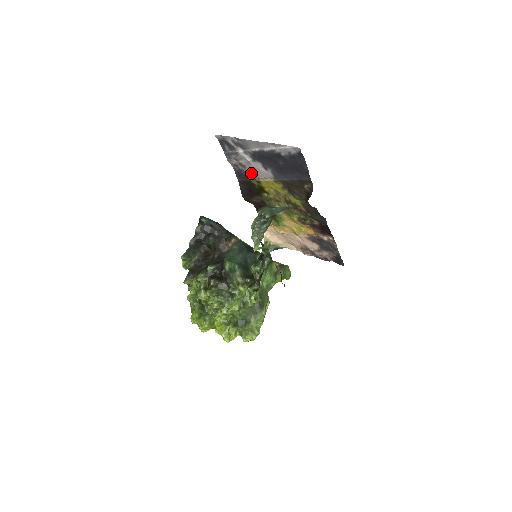
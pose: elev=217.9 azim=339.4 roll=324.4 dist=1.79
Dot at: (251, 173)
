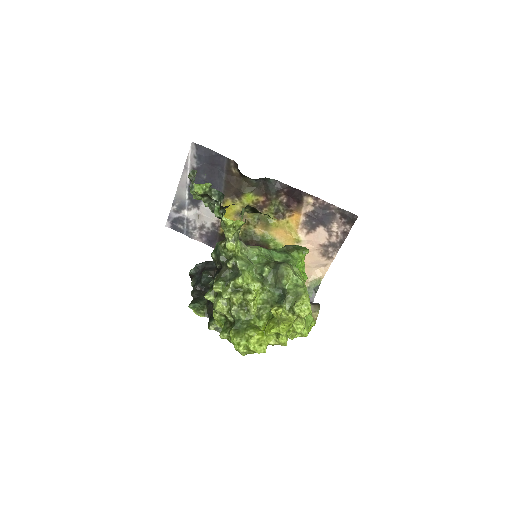
Dot at: (212, 226)
